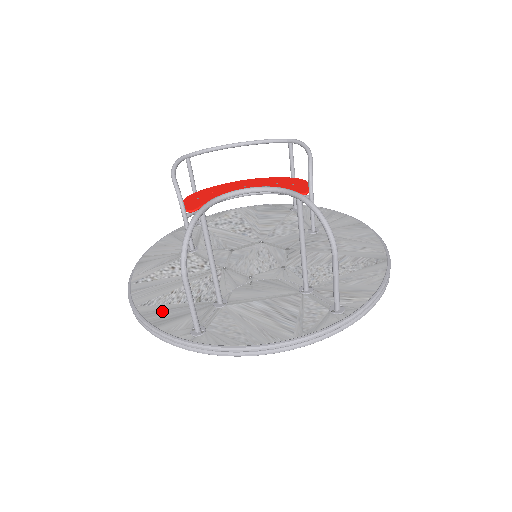
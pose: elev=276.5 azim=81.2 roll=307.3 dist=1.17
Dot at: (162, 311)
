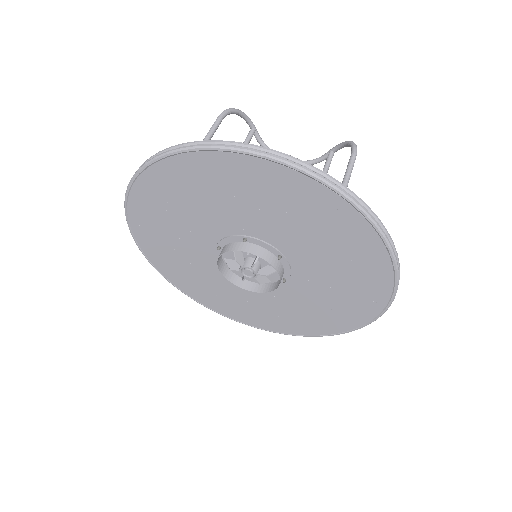
Dot at: occluded
